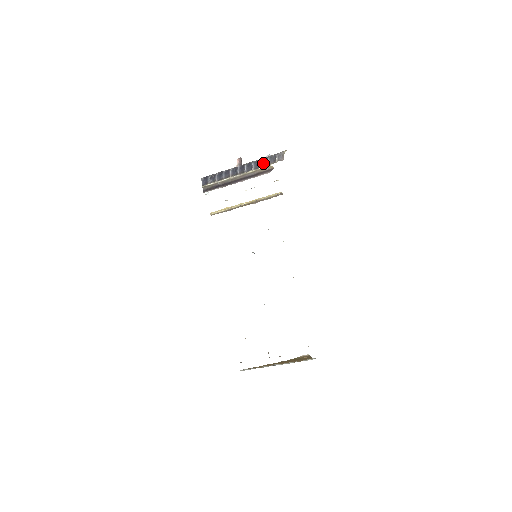
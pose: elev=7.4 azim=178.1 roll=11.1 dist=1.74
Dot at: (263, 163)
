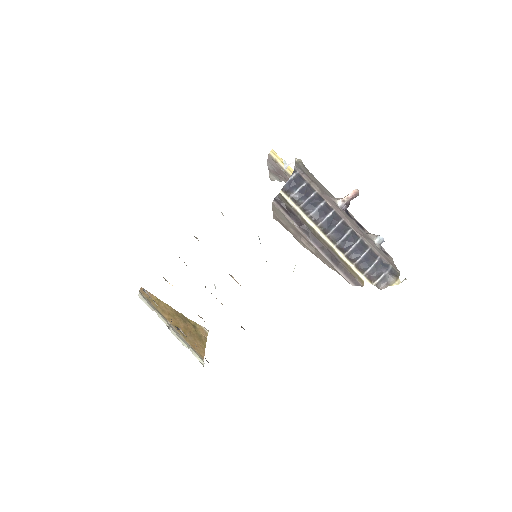
Dot at: (363, 261)
